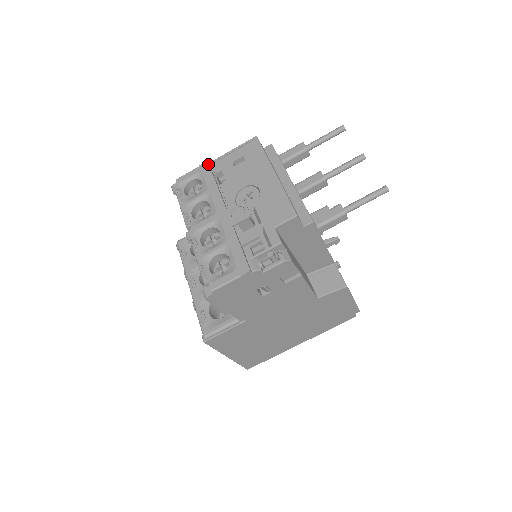
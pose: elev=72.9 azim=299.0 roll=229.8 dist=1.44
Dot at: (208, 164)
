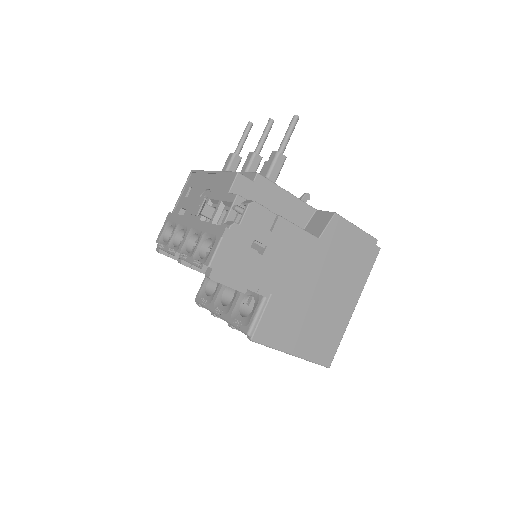
Dot at: (170, 213)
